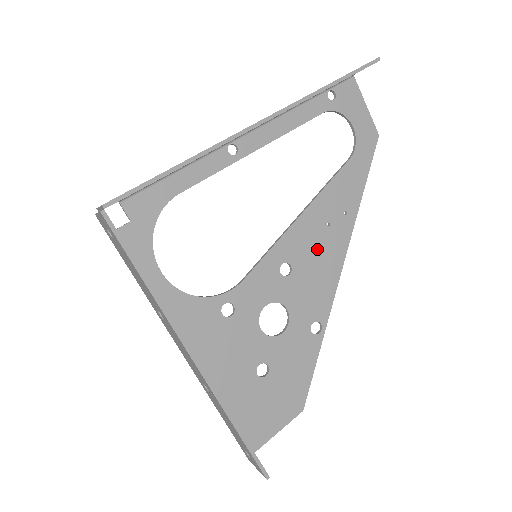
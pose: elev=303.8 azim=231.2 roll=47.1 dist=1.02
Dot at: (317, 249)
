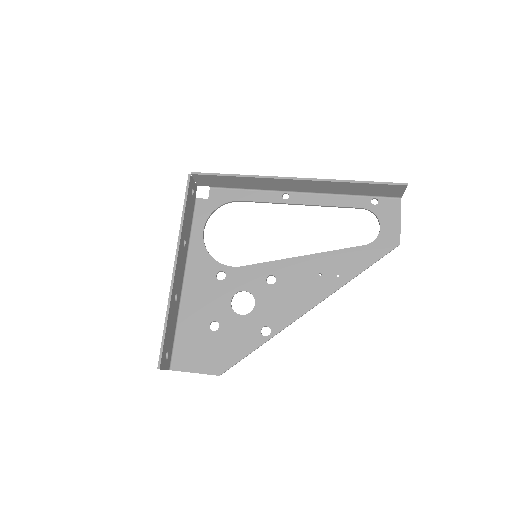
Dot at: (301, 283)
